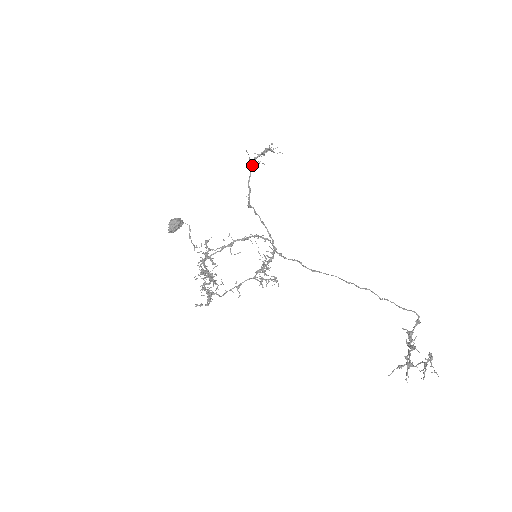
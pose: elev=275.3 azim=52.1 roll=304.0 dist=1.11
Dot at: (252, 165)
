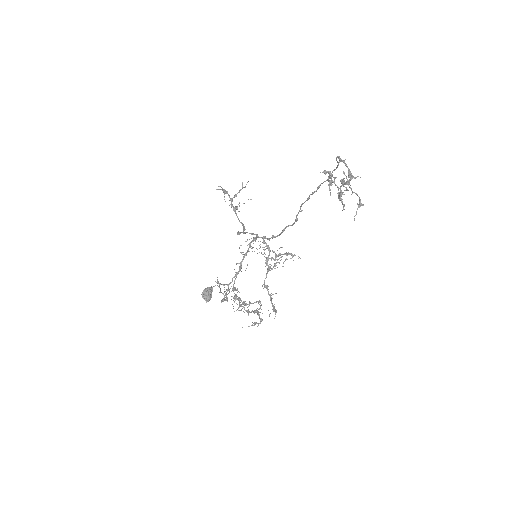
Dot at: (233, 210)
